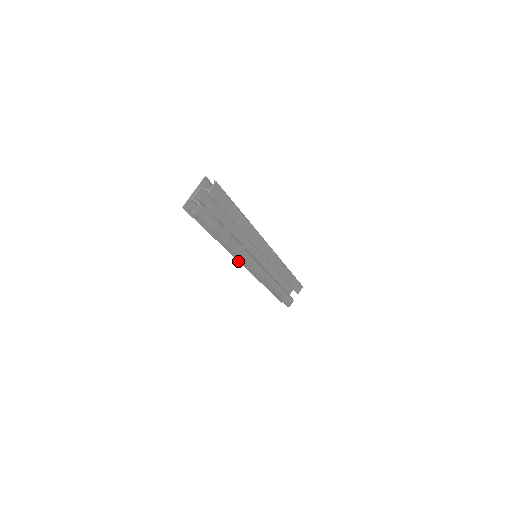
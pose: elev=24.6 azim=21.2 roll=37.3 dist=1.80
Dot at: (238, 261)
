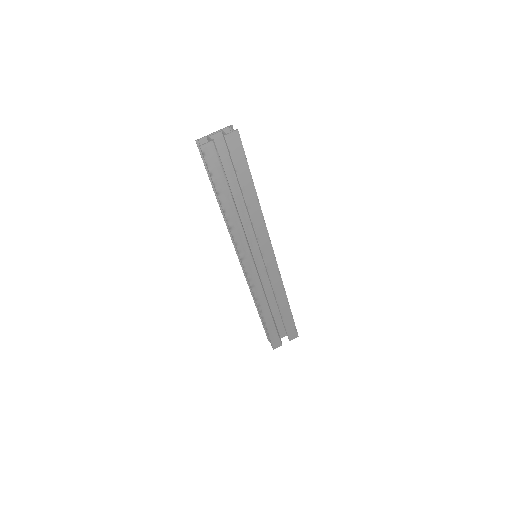
Dot at: (235, 250)
